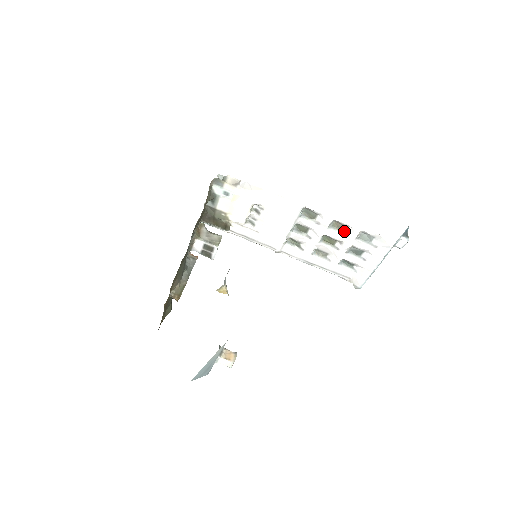
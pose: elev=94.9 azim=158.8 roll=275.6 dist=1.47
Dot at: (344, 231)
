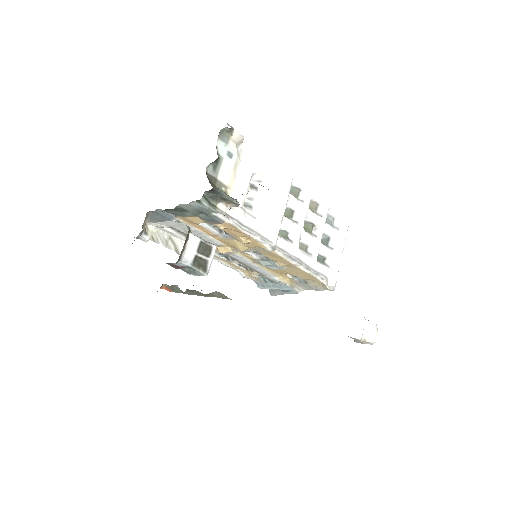
Dot at: (317, 213)
